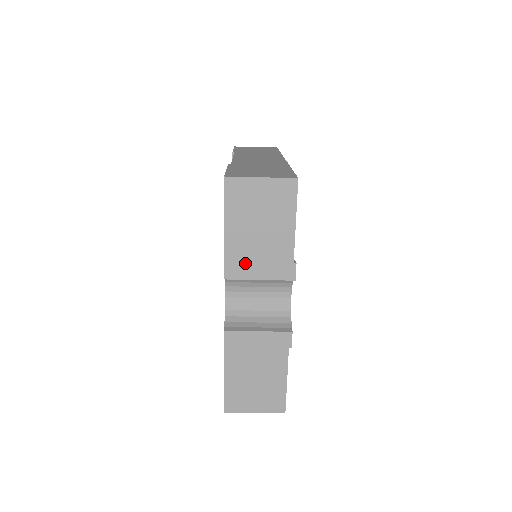
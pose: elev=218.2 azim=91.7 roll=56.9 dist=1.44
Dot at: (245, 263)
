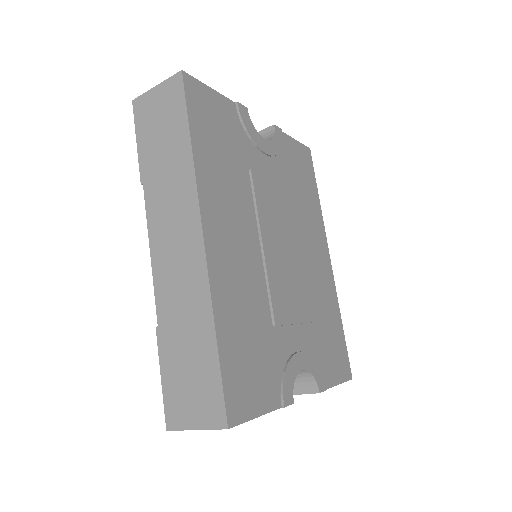
Dot at: occluded
